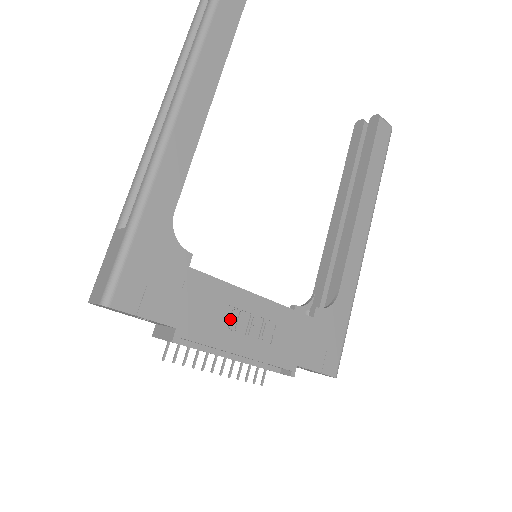
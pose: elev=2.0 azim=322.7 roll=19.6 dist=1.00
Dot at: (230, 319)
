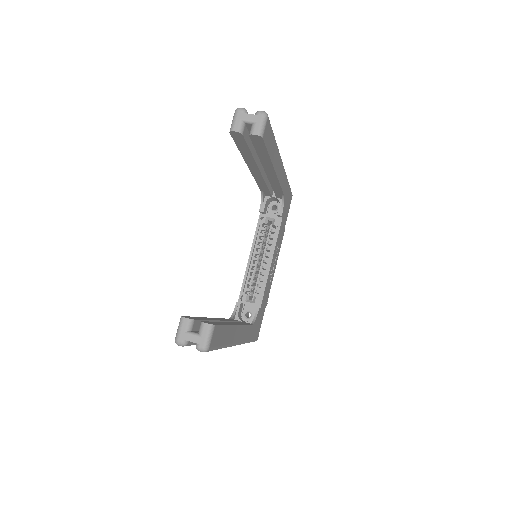
Dot at: (270, 277)
